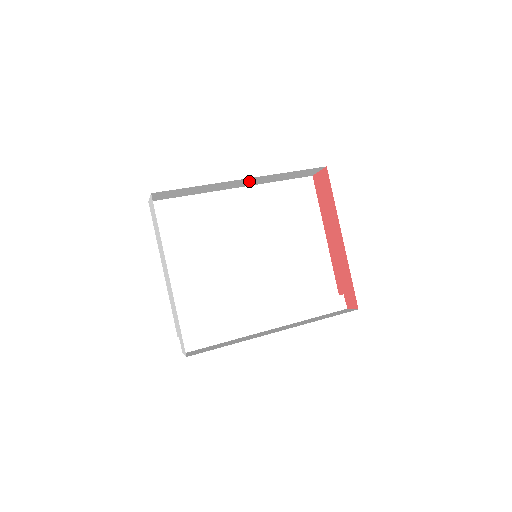
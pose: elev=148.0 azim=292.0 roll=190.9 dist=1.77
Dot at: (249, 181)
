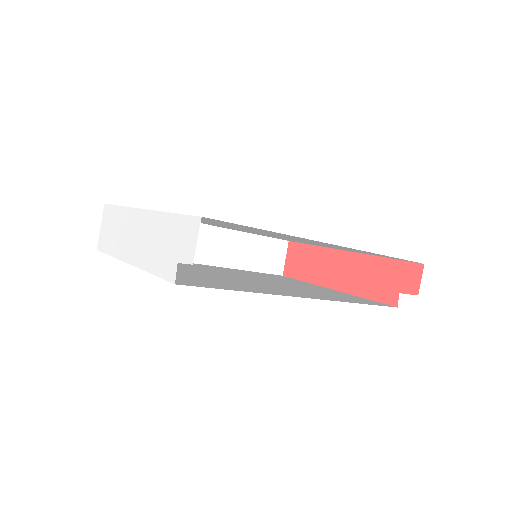
Dot at: (215, 243)
